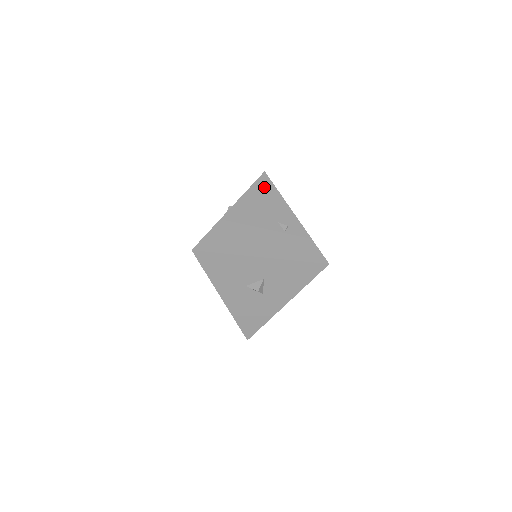
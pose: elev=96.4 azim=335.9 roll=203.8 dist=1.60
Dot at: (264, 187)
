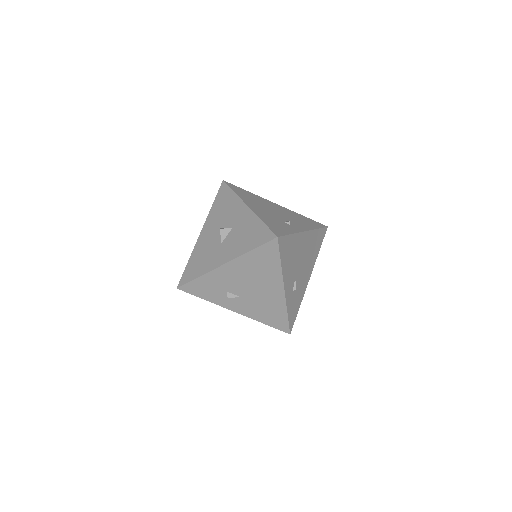
Dot at: (313, 222)
